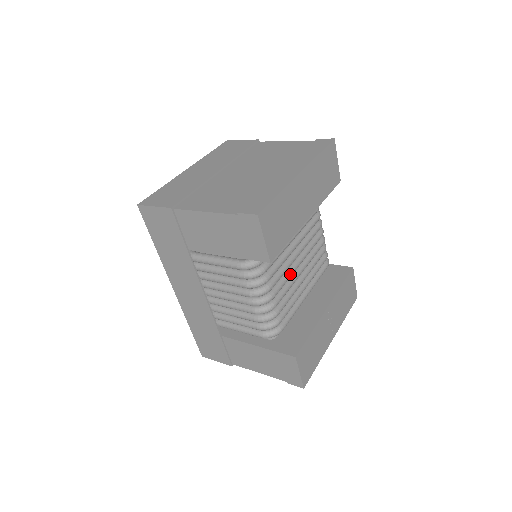
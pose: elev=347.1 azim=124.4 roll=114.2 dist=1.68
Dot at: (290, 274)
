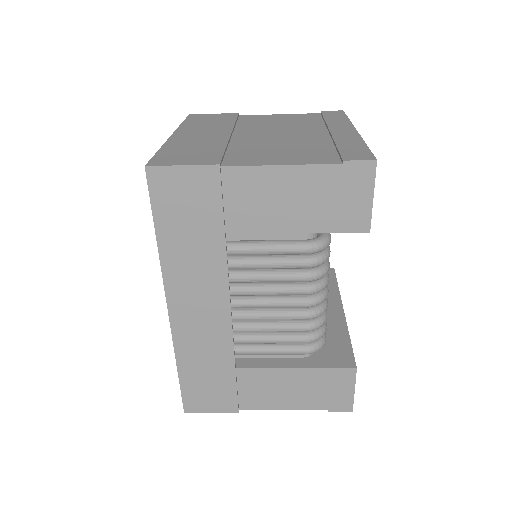
Dot at: occluded
